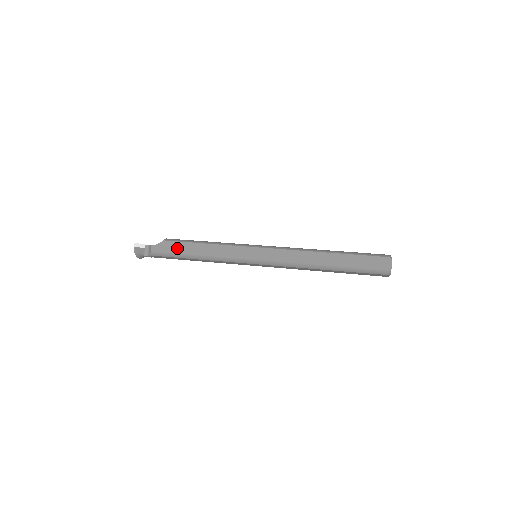
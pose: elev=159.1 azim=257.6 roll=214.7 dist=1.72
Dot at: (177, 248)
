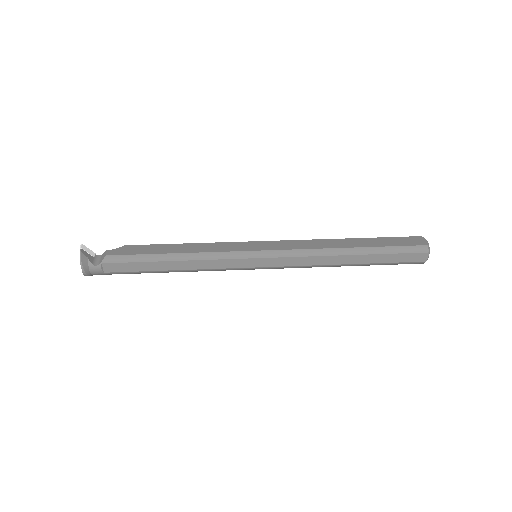
Dot at: (145, 250)
